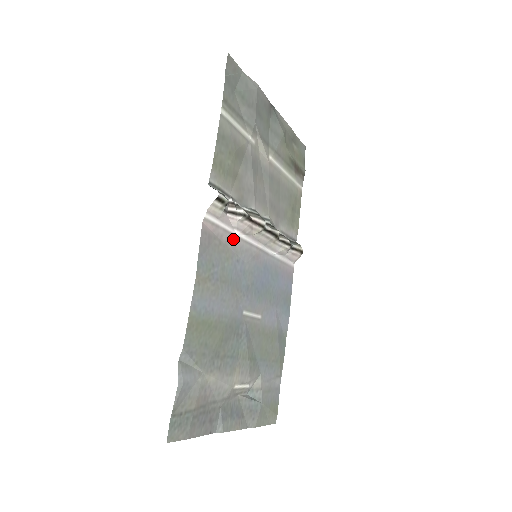
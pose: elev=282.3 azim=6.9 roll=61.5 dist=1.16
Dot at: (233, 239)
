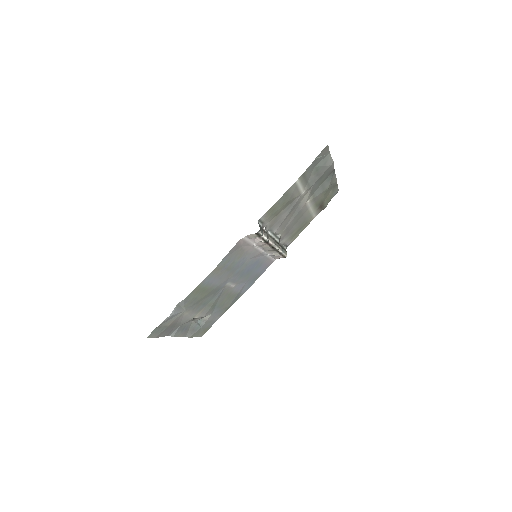
Dot at: (250, 247)
